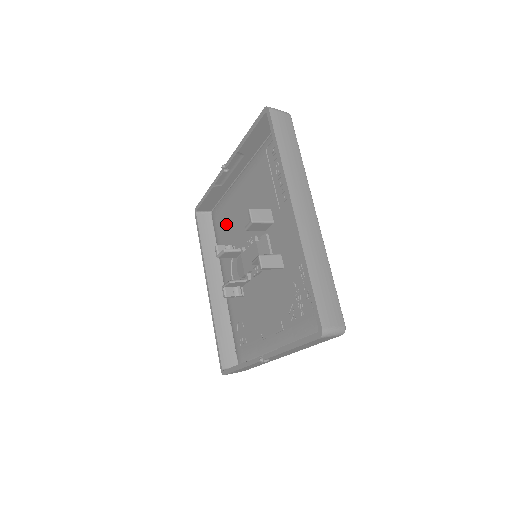
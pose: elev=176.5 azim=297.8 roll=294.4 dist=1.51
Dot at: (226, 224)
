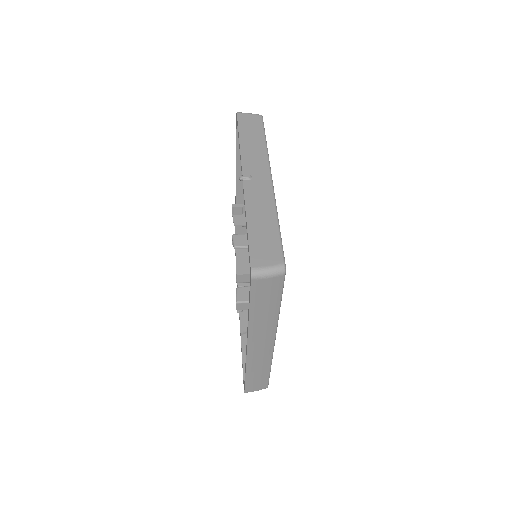
Dot at: occluded
